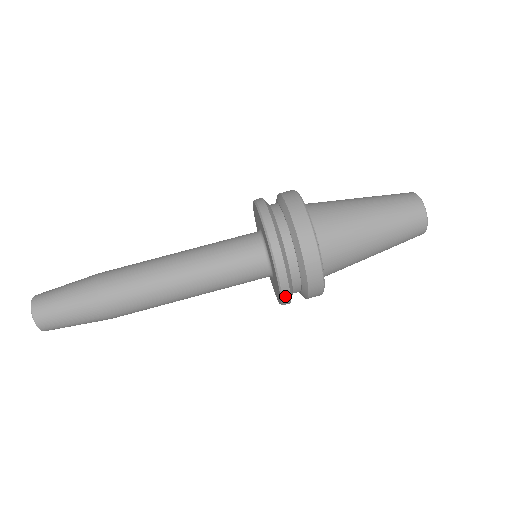
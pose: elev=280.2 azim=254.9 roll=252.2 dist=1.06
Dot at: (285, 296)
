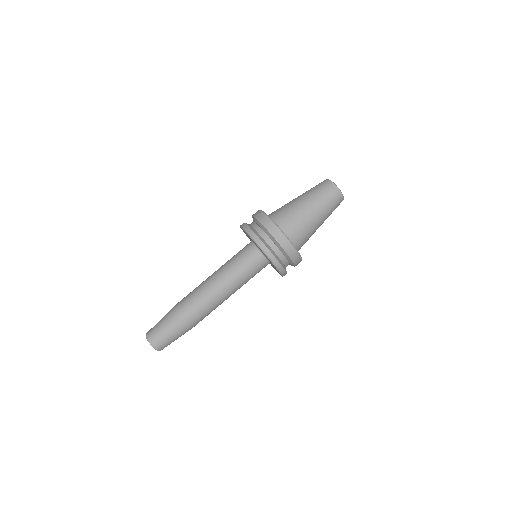
Dot at: (284, 275)
